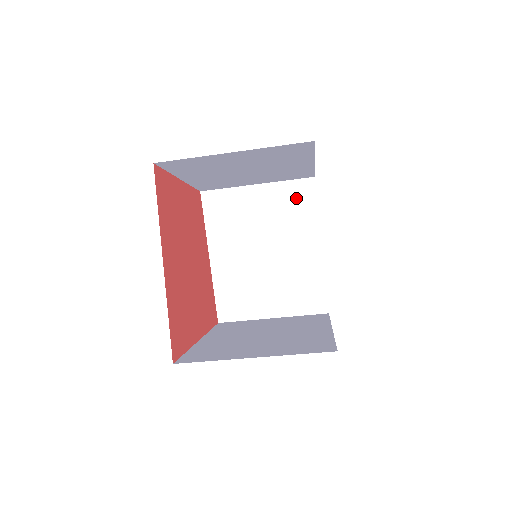
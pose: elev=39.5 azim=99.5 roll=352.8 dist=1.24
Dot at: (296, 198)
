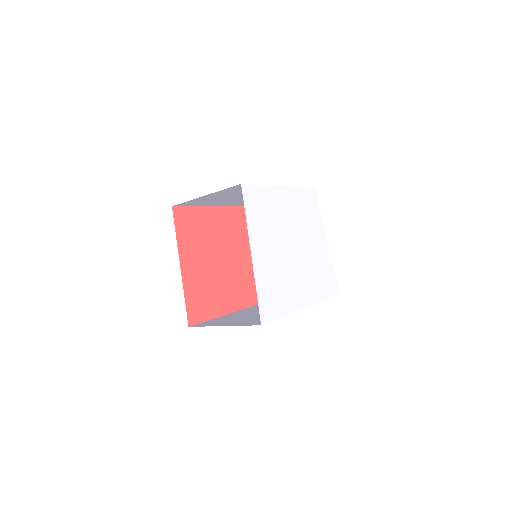
Dot at: occluded
